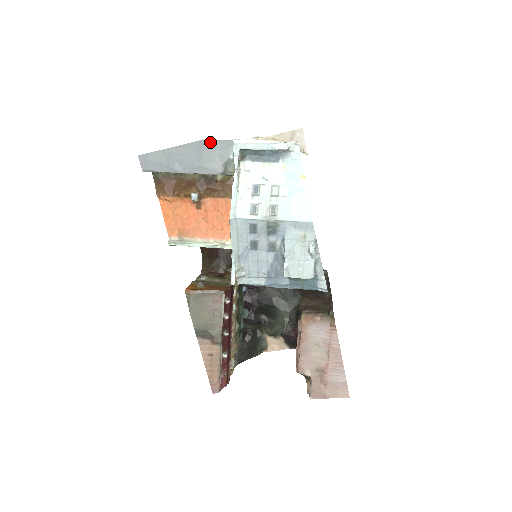
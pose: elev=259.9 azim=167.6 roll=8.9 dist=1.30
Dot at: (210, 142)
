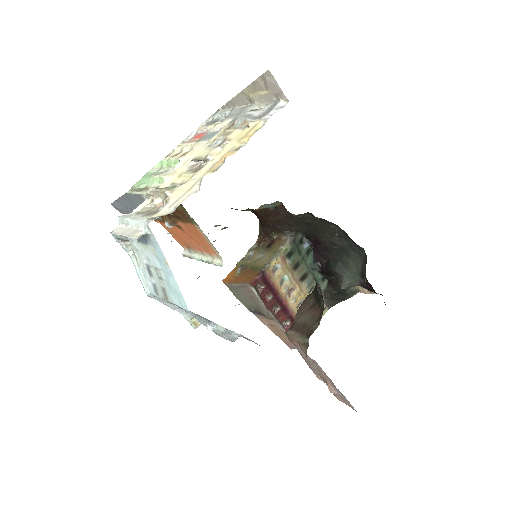
Dot at: (130, 195)
